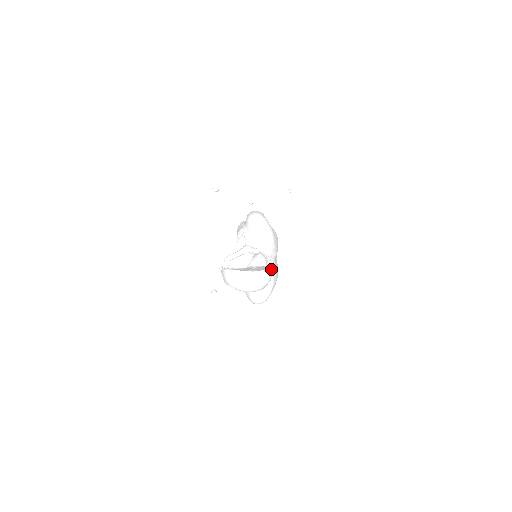
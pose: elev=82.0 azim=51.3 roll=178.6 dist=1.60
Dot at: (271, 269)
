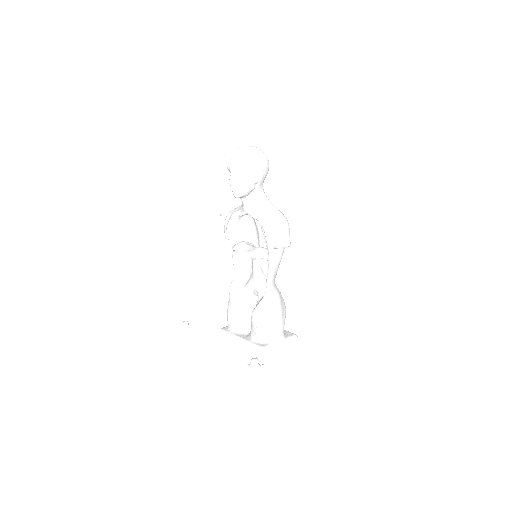
Dot at: occluded
